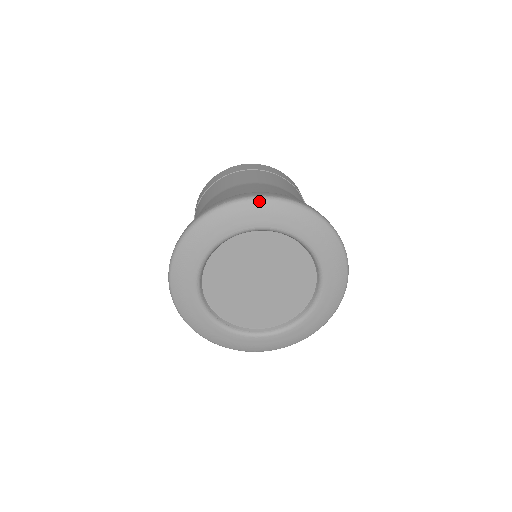
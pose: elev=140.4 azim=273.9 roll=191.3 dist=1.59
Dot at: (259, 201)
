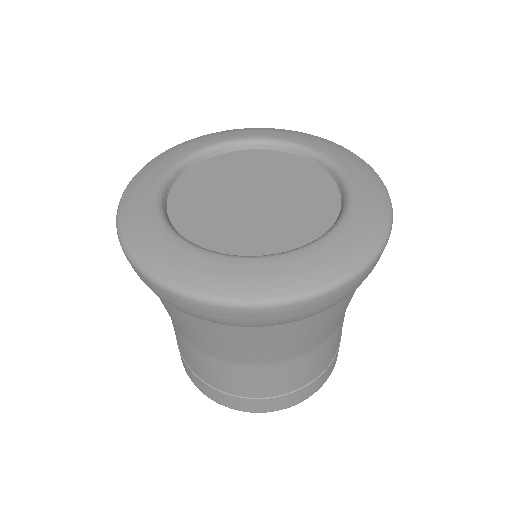
Dot at: (262, 128)
